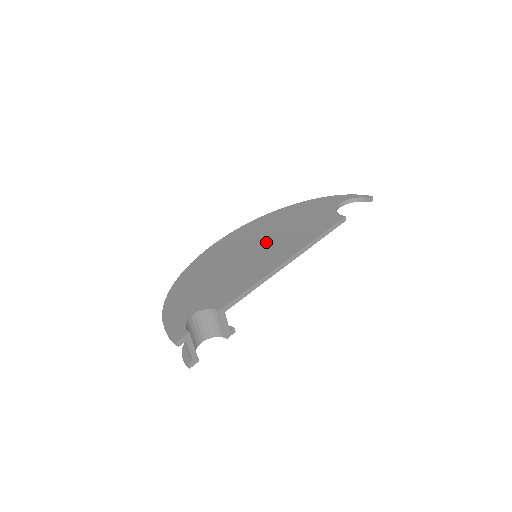
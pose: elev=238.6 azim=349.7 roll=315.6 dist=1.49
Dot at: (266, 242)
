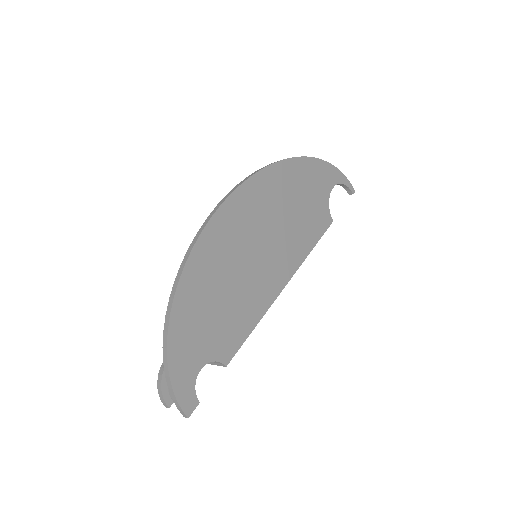
Dot at: (271, 238)
